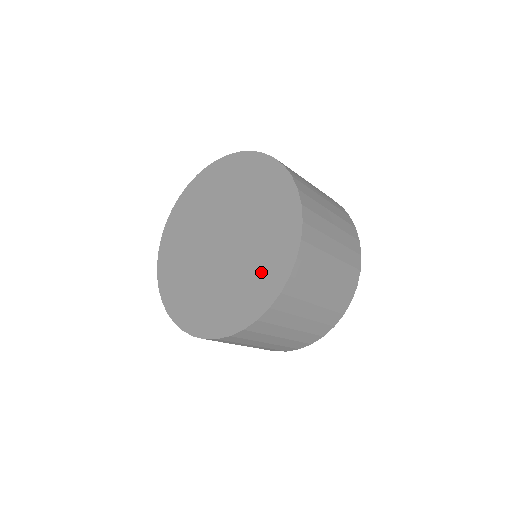
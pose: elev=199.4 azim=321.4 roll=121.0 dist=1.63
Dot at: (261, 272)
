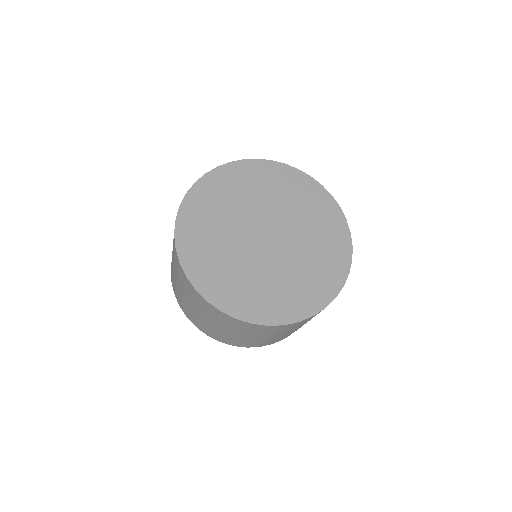
Dot at: (316, 276)
